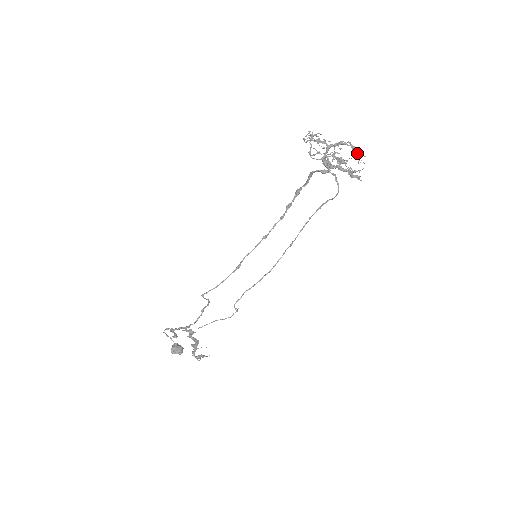
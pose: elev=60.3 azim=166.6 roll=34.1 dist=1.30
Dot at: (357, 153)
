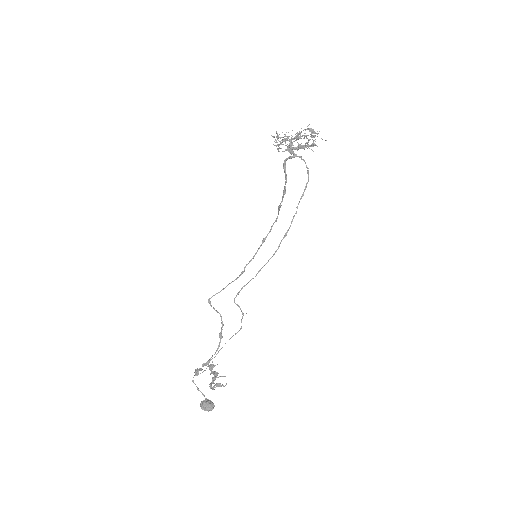
Dot at: (311, 131)
